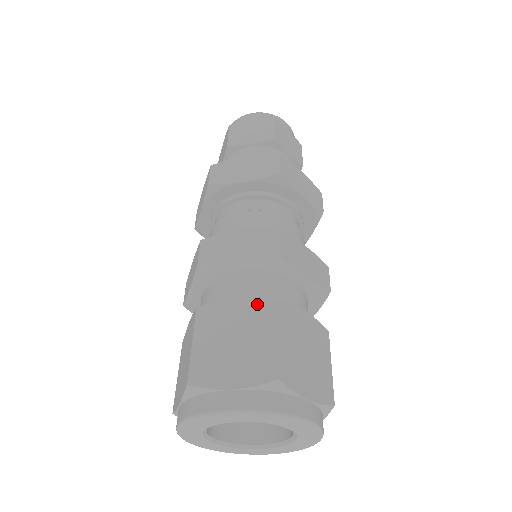
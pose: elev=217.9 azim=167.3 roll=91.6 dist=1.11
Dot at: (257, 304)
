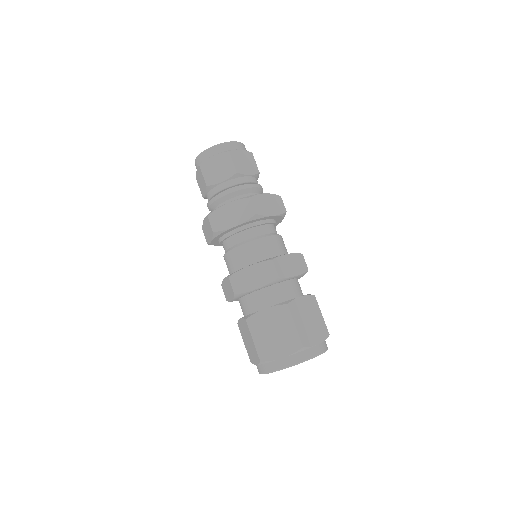
Dot at: (277, 310)
